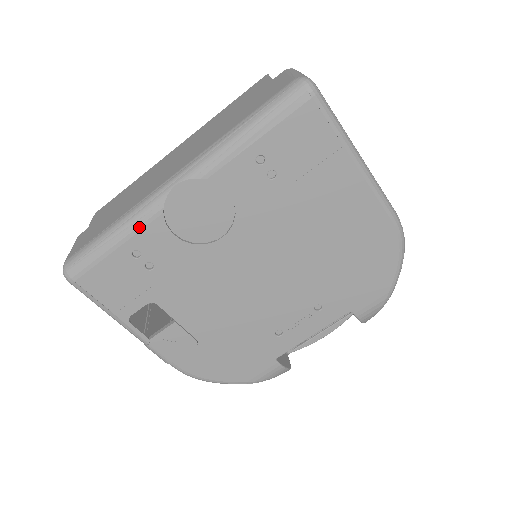
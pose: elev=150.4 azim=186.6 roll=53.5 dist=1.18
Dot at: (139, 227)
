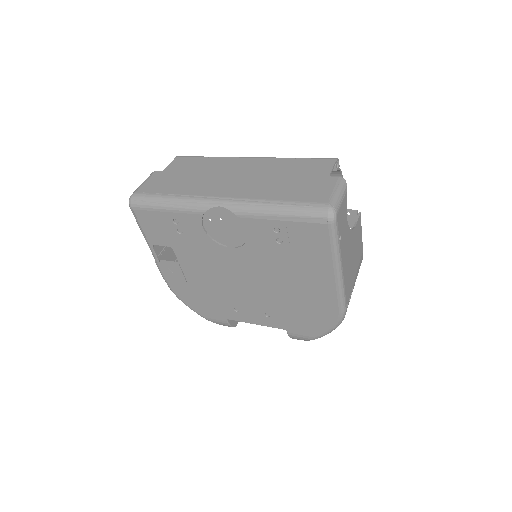
Dot at: (185, 211)
